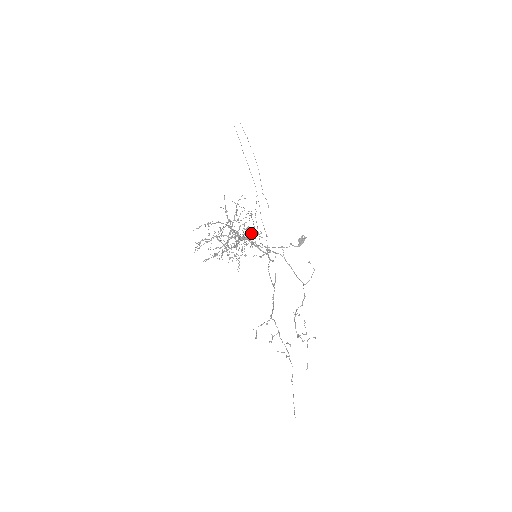
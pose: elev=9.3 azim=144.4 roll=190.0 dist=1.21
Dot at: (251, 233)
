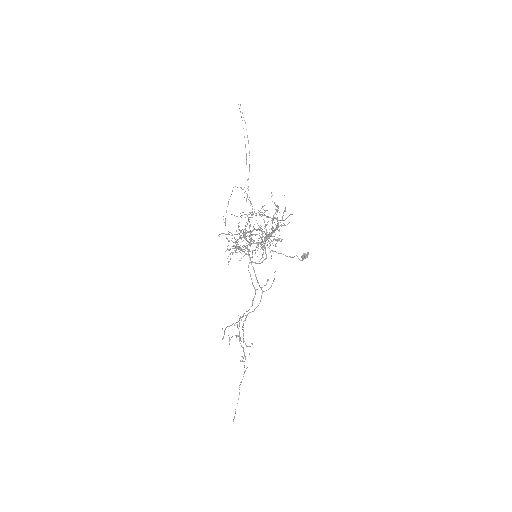
Dot at: occluded
